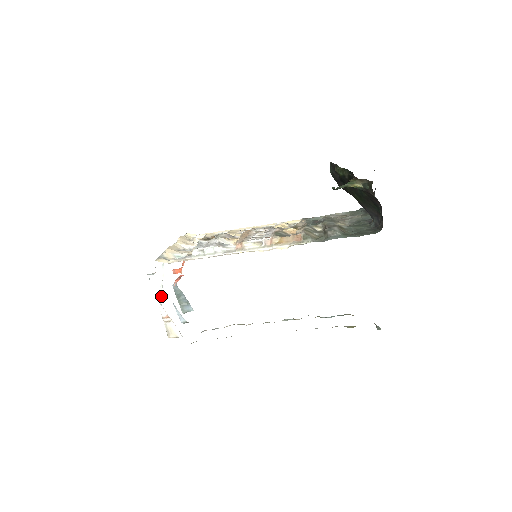
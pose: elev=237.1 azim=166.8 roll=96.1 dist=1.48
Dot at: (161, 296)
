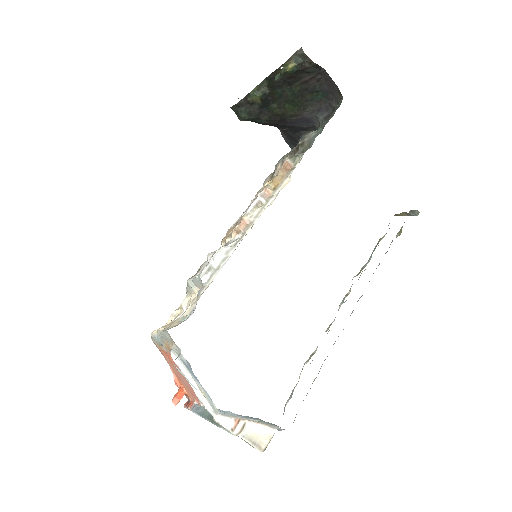
Dot at: (205, 401)
